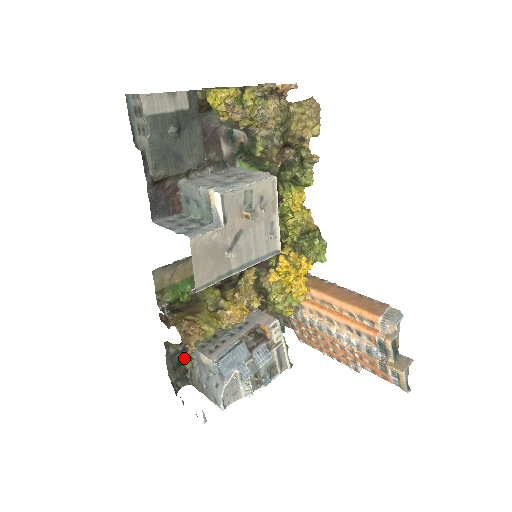
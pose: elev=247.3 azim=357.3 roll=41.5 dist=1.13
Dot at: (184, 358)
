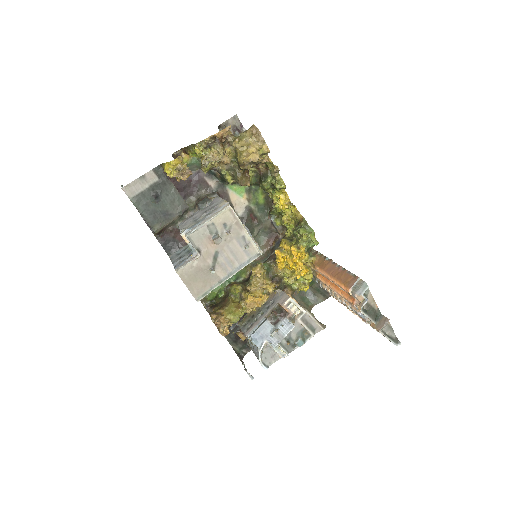
Dot at: (237, 334)
